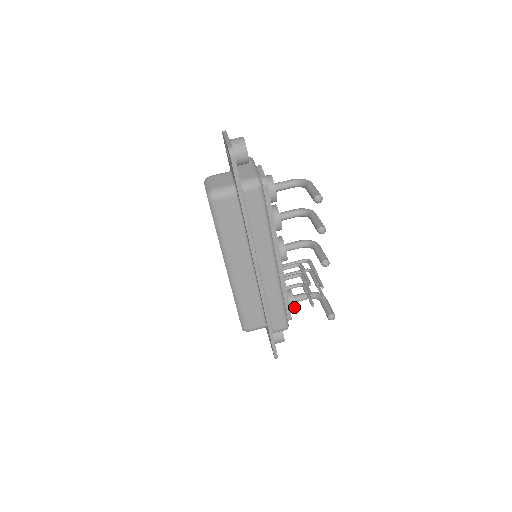
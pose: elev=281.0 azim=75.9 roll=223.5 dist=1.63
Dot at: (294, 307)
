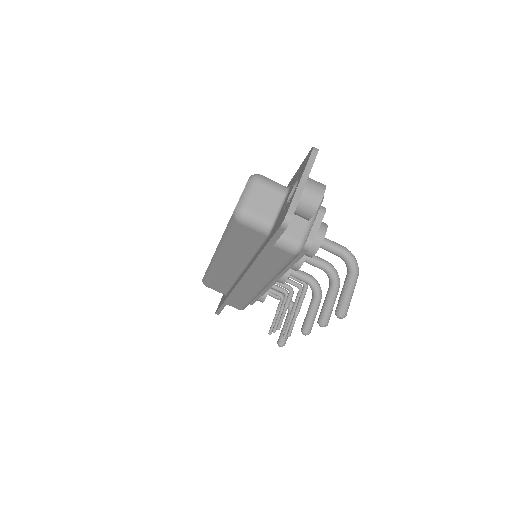
Dot at: (261, 301)
